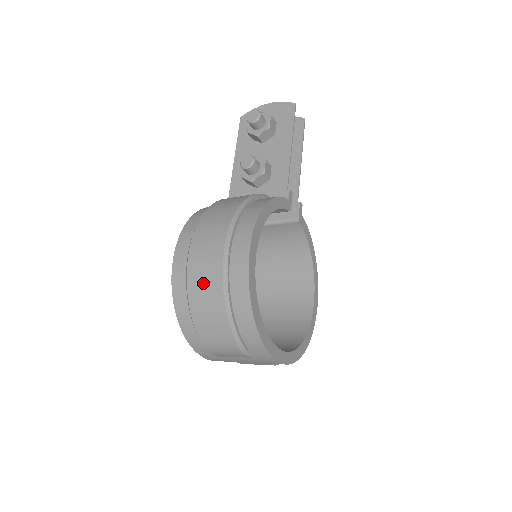
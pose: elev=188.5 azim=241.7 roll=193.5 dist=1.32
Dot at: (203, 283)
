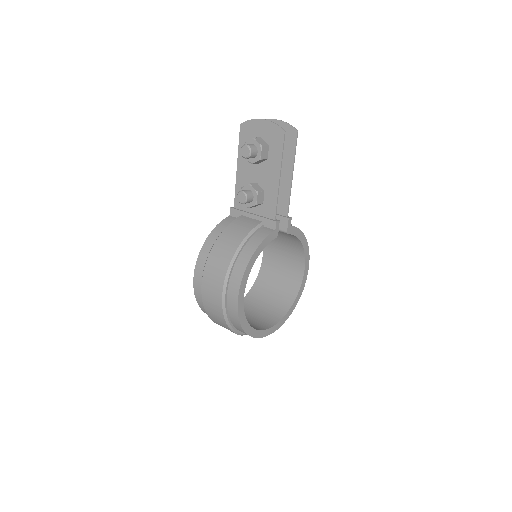
Dot at: (212, 309)
